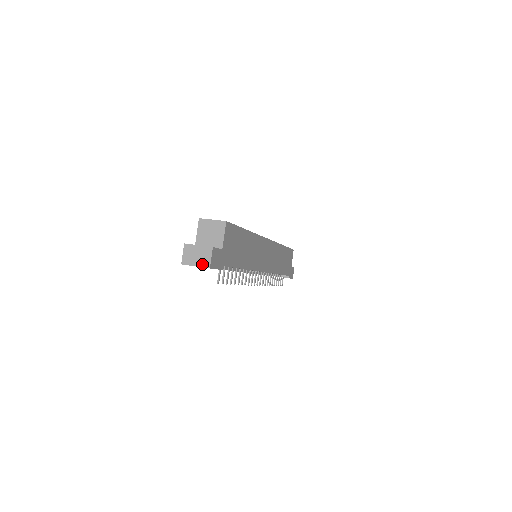
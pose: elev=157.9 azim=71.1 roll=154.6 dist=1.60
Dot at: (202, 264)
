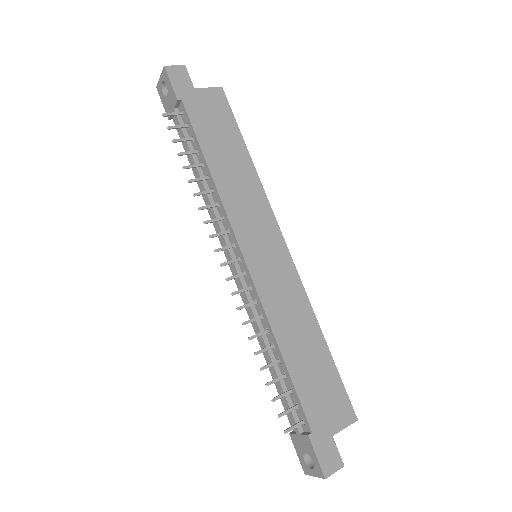
Dot at: occluded
